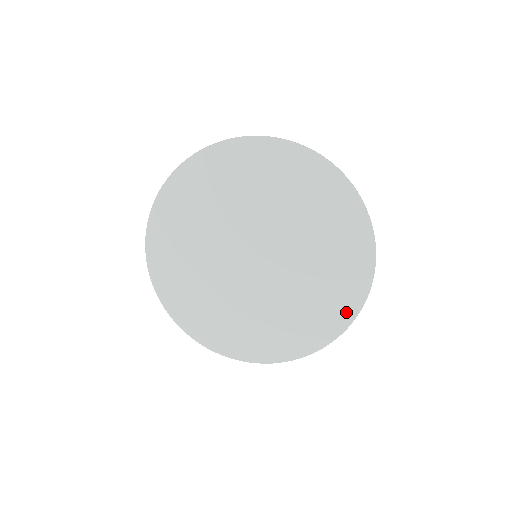
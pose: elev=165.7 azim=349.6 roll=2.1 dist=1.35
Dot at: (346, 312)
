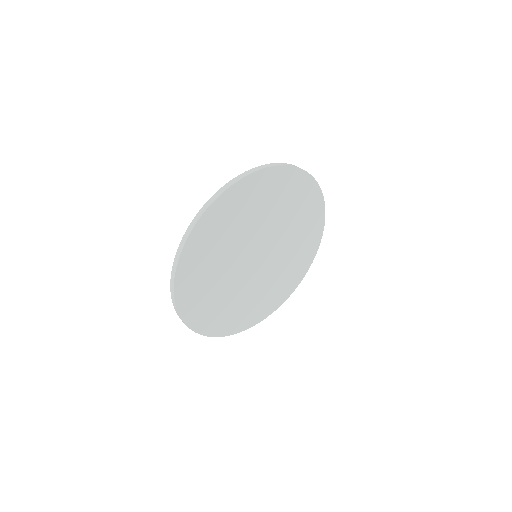
Dot at: (310, 257)
